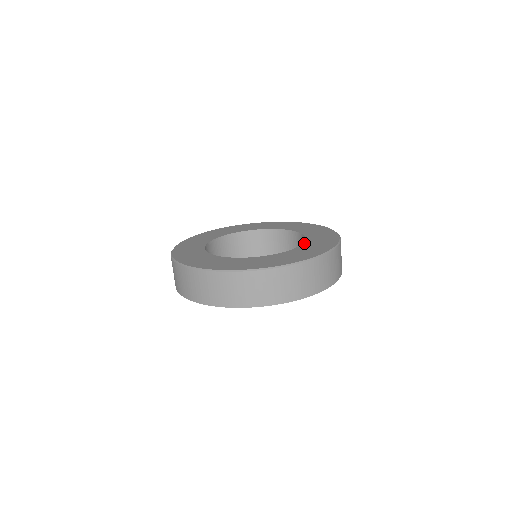
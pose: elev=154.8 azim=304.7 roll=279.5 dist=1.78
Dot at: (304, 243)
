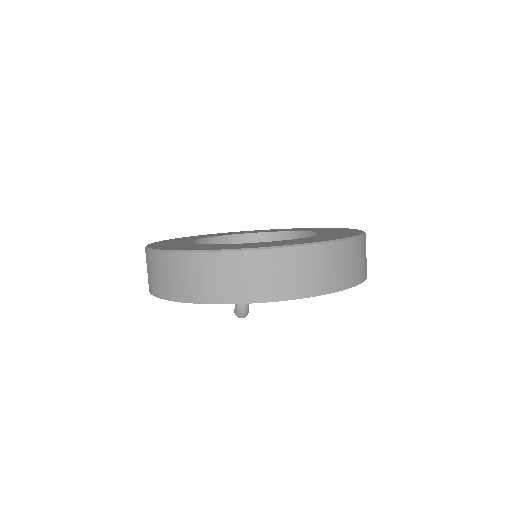
Dot at: (306, 237)
